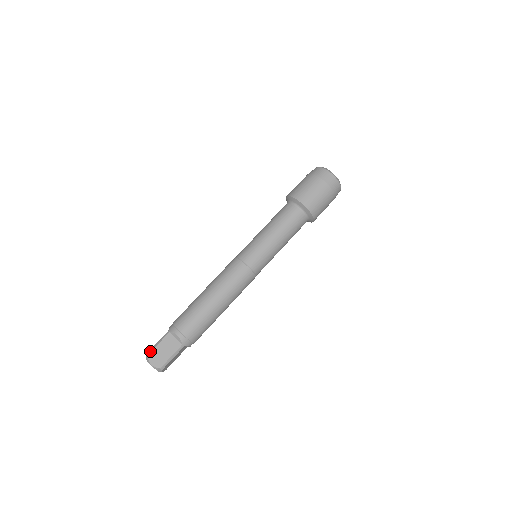
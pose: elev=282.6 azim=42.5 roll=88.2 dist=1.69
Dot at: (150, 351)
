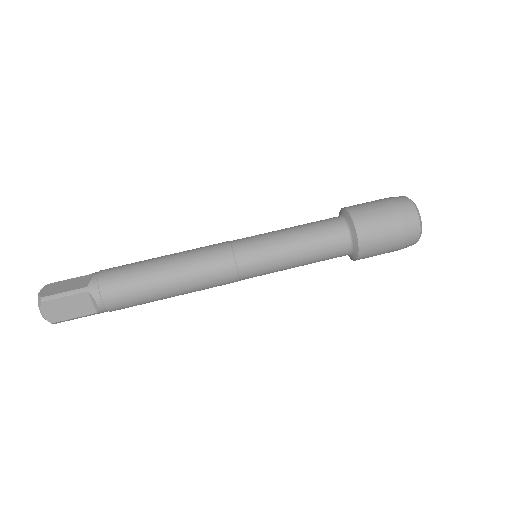
Dot at: (55, 282)
